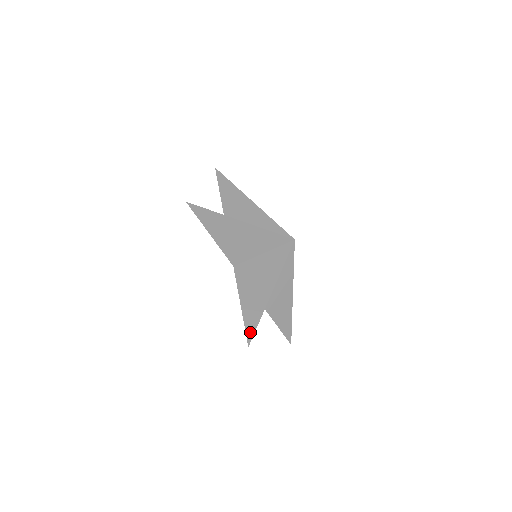
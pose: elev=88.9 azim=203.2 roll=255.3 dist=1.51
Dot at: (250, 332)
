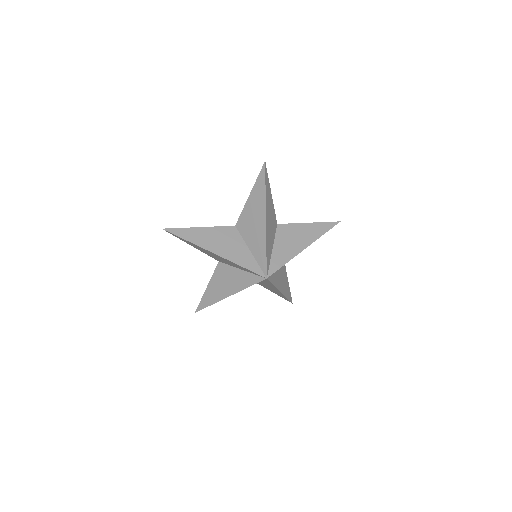
Dot at: (200, 307)
